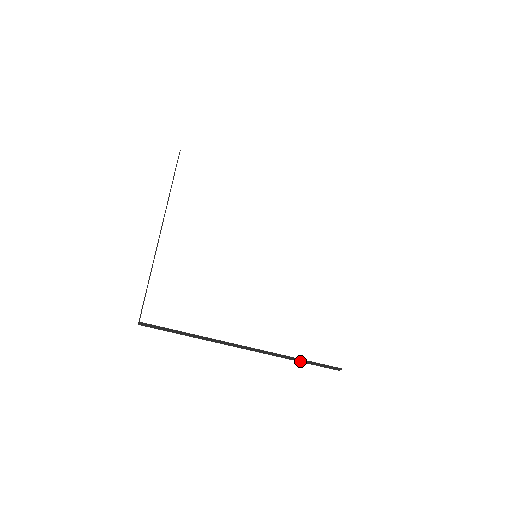
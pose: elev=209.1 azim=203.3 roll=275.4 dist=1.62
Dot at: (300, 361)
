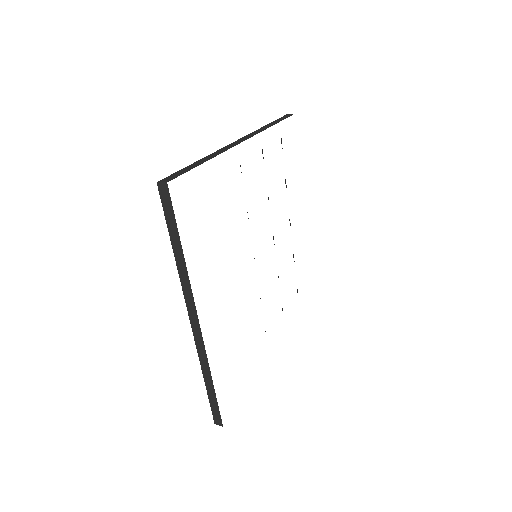
Dot at: occluded
